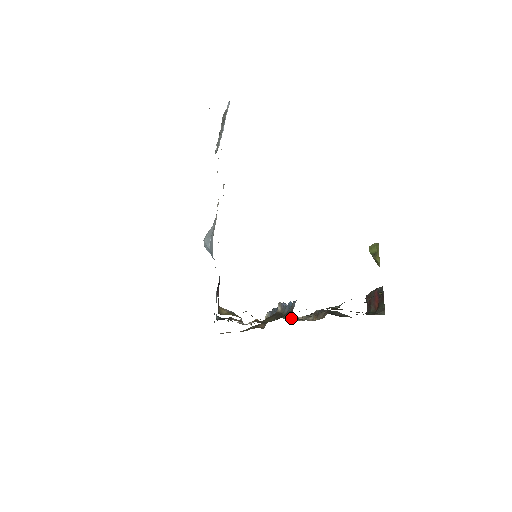
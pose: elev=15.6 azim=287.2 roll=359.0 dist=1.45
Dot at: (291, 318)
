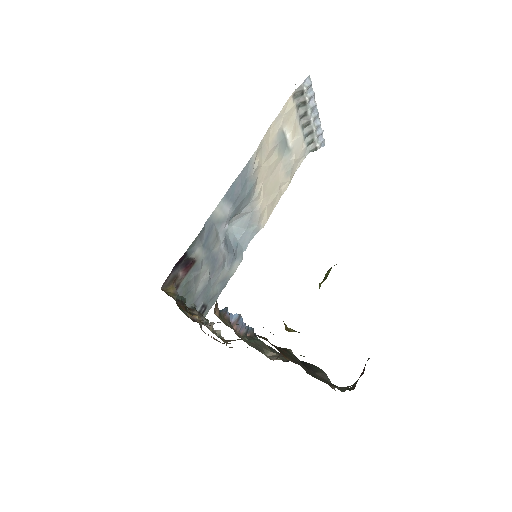
Dot at: (250, 343)
